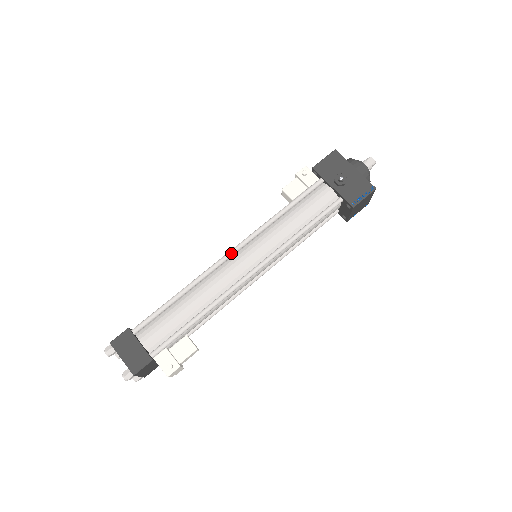
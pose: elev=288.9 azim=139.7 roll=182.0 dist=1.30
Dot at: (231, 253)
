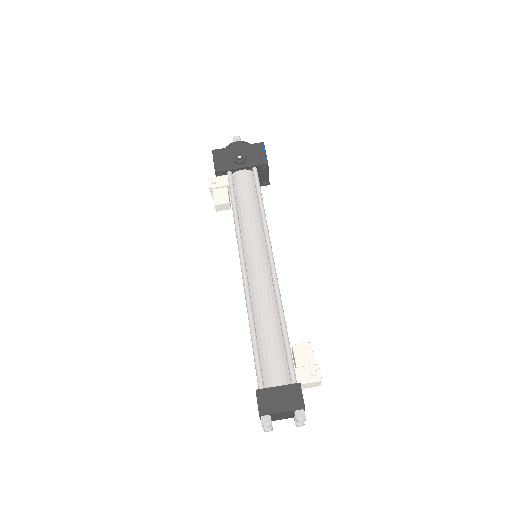
Dot at: (244, 267)
